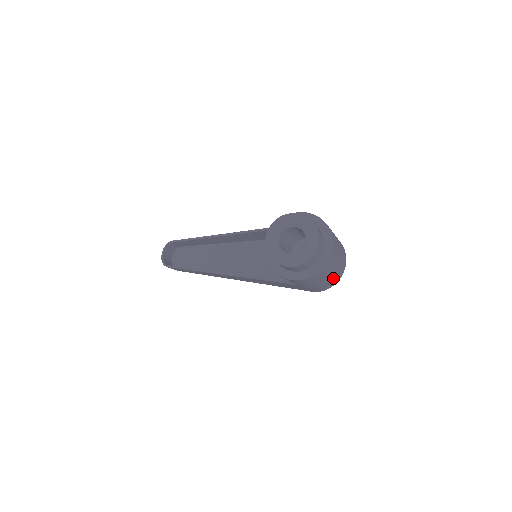
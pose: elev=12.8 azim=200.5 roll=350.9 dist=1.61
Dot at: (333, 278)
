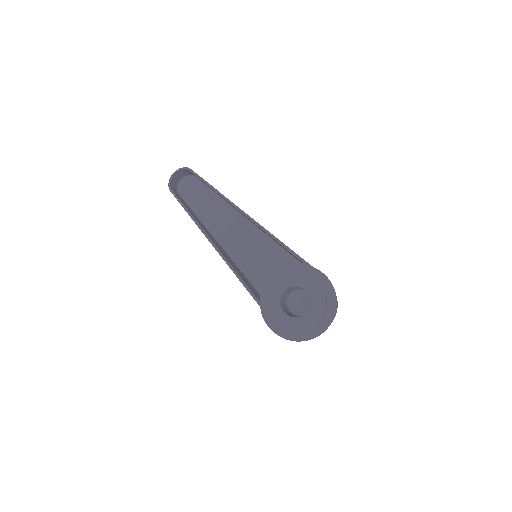
Dot at: occluded
